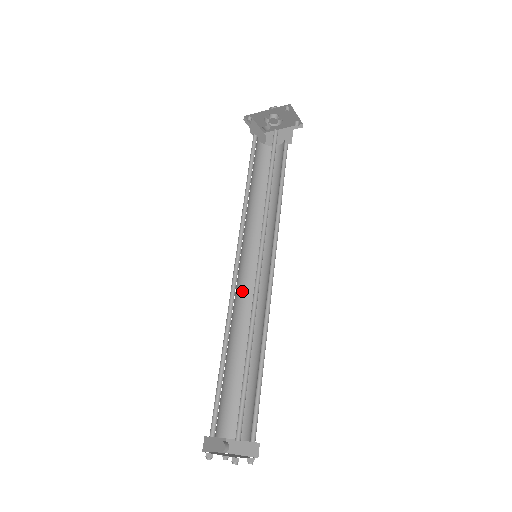
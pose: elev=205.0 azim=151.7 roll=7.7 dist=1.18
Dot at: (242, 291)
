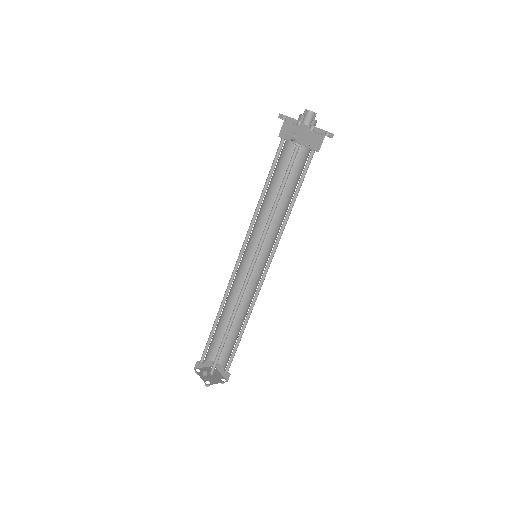
Dot at: (244, 275)
